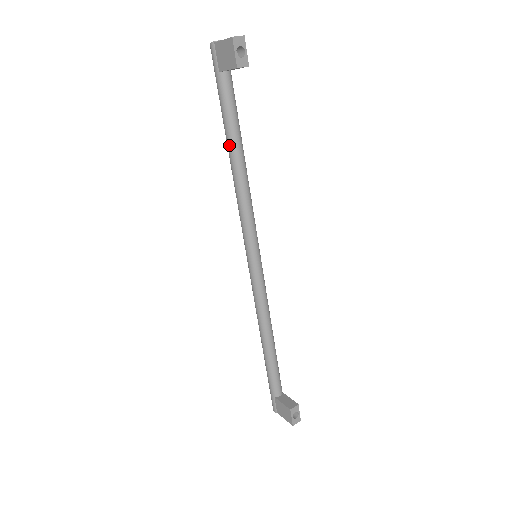
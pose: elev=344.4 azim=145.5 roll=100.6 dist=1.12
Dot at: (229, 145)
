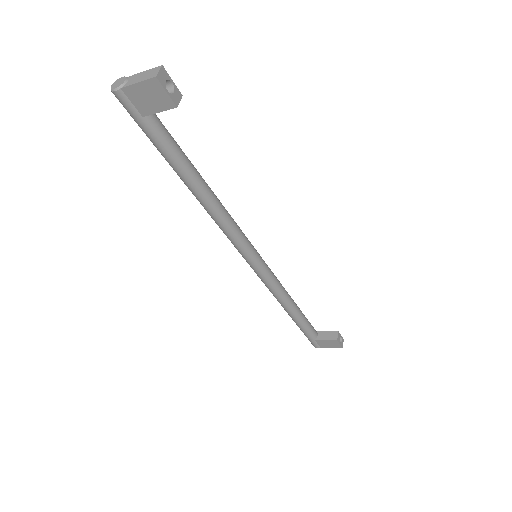
Dot at: (188, 182)
